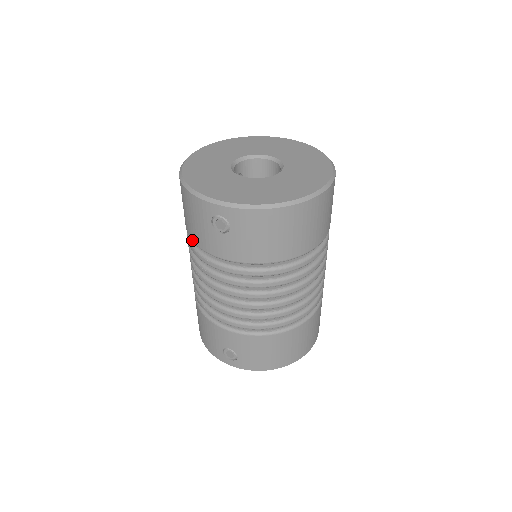
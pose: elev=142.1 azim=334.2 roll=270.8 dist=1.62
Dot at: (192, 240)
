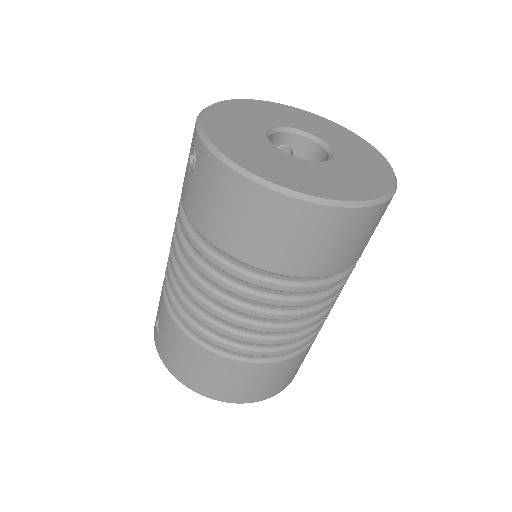
Dot at: occluded
